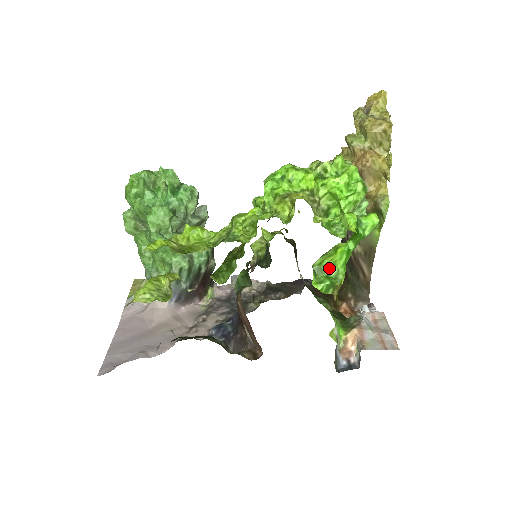
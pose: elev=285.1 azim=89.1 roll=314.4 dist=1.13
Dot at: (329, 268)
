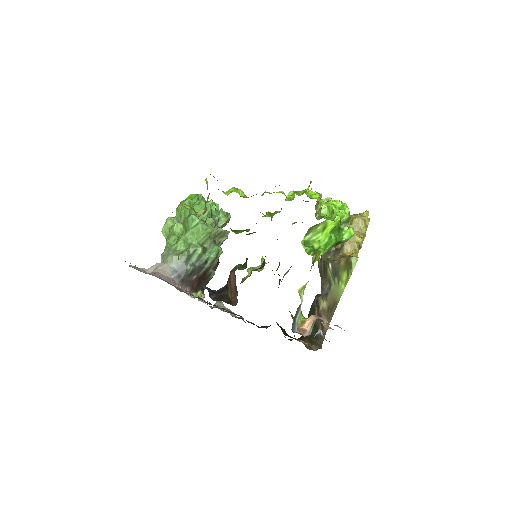
Dot at: (314, 243)
